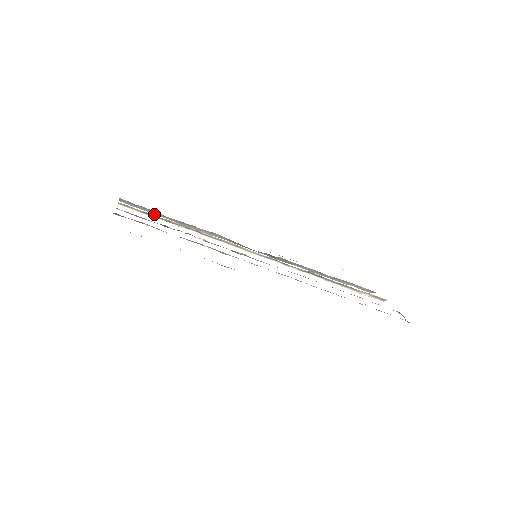
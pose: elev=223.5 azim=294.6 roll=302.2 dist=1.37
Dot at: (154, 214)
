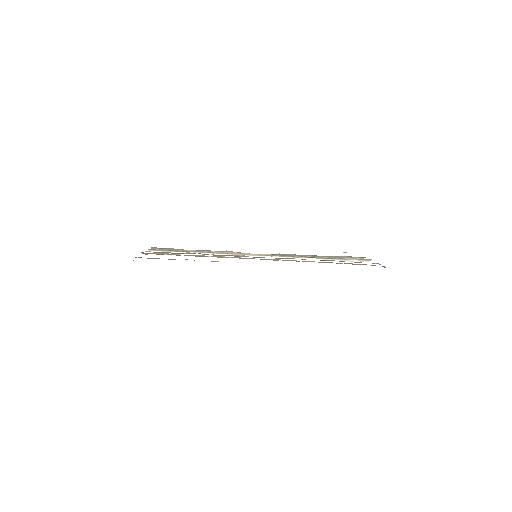
Dot at: occluded
